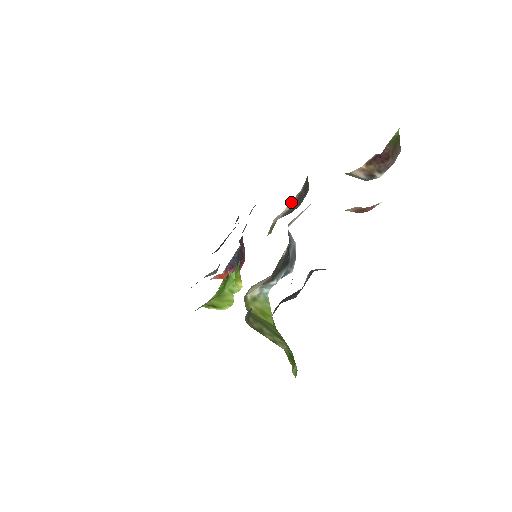
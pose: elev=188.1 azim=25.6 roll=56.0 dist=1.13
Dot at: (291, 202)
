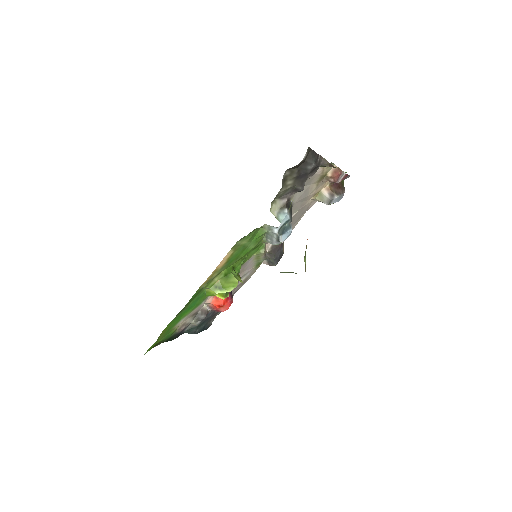
Dot at: occluded
